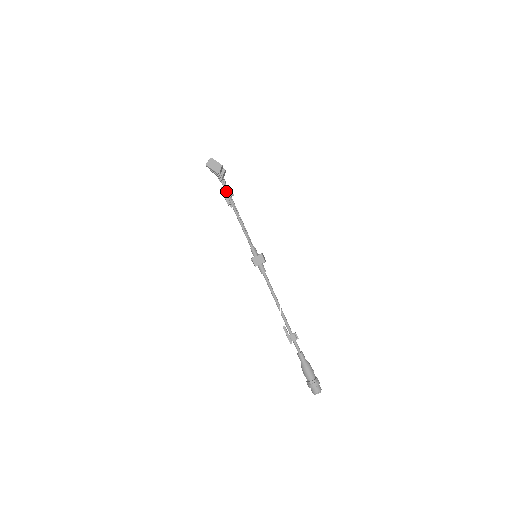
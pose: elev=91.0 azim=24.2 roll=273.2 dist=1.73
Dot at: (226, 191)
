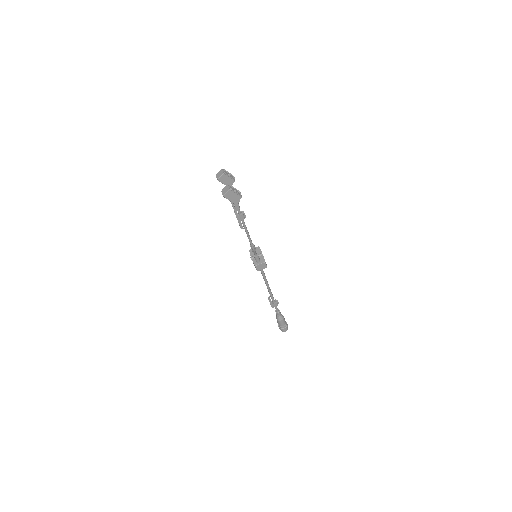
Dot at: (241, 218)
